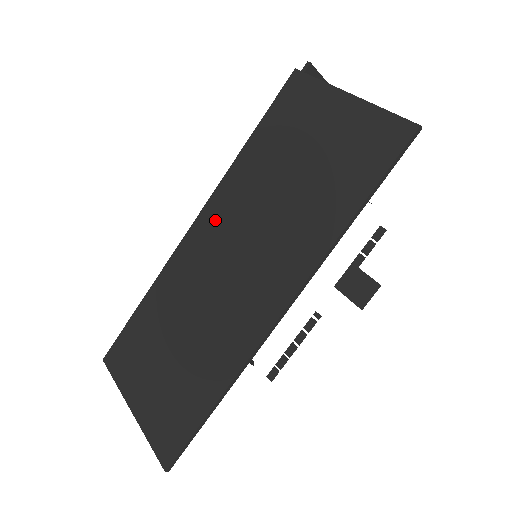
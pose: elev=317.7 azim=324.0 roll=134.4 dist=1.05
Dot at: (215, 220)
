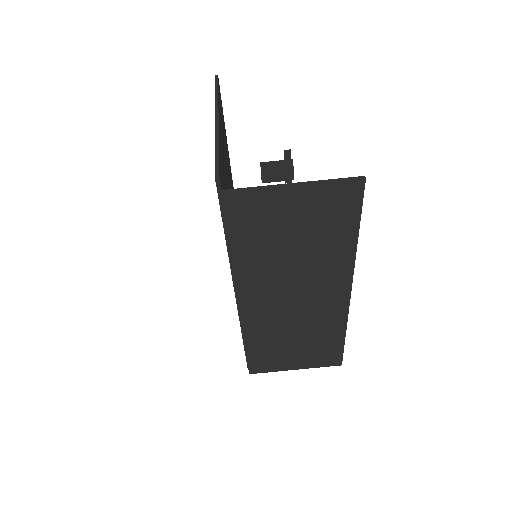
Dot at: (255, 293)
